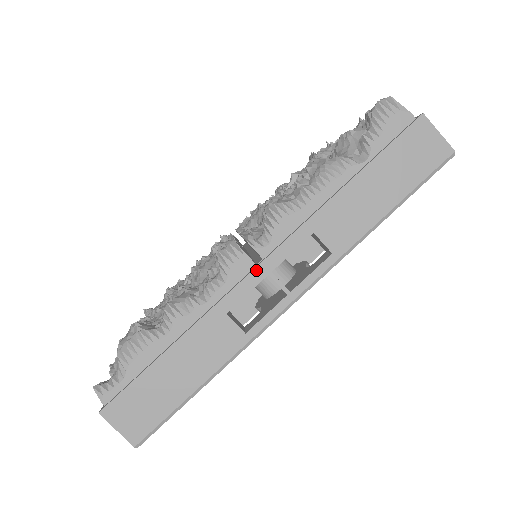
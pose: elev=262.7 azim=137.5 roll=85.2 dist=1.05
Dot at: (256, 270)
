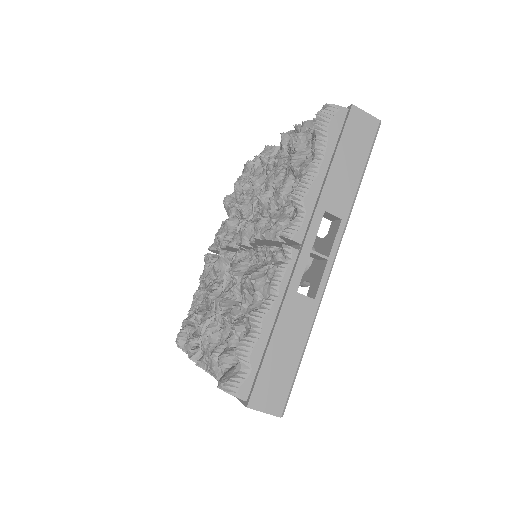
Dot at: occluded
